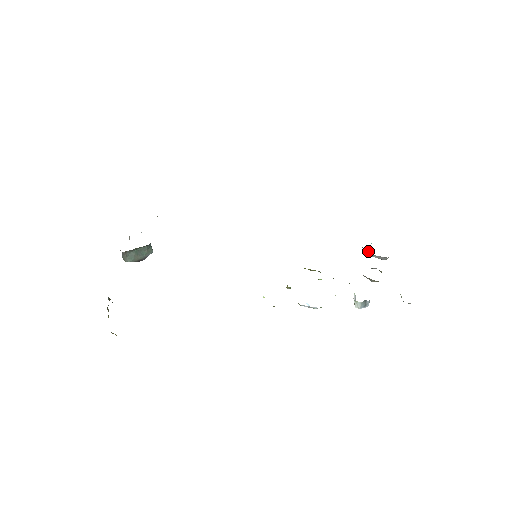
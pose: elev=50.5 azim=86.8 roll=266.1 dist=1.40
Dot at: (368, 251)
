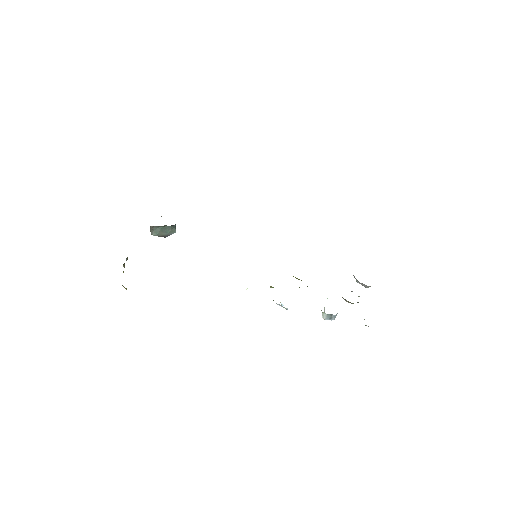
Dot at: (354, 276)
